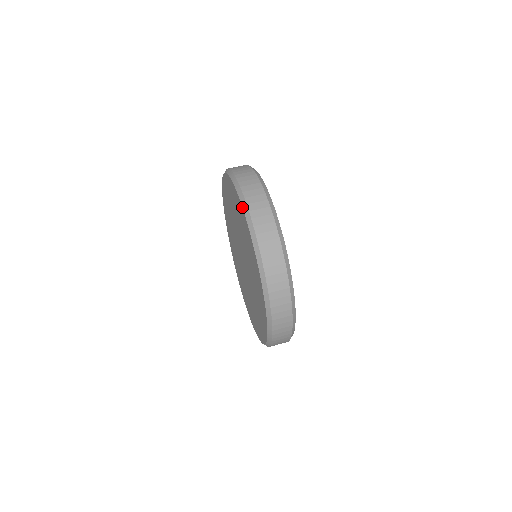
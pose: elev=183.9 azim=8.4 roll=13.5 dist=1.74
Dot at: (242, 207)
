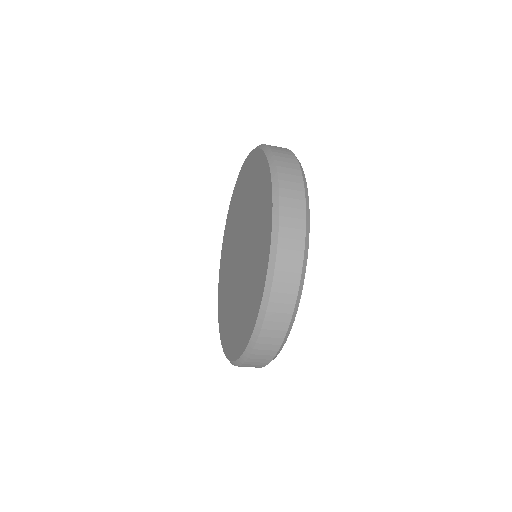
Dot at: (269, 257)
